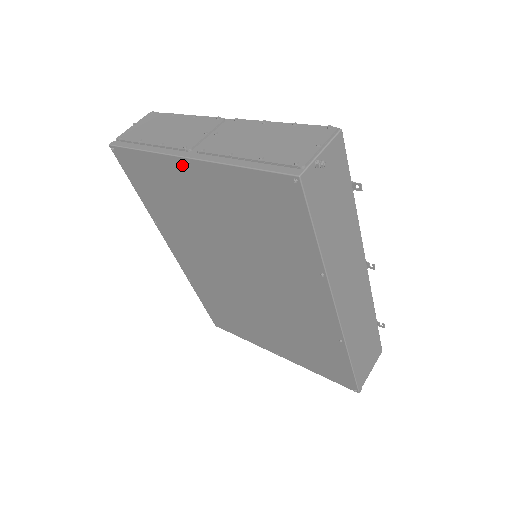
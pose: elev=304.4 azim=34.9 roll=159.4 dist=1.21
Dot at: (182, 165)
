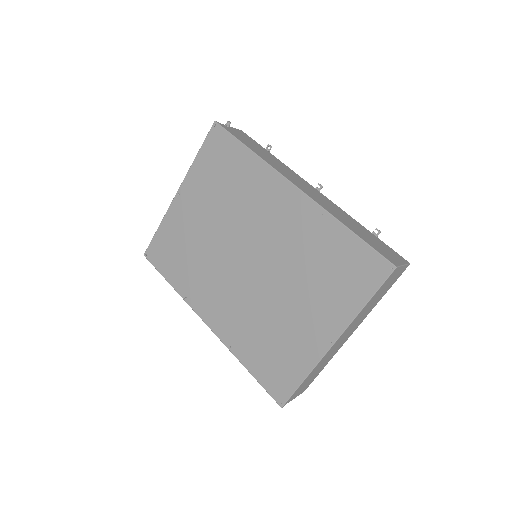
Dot at: (177, 202)
